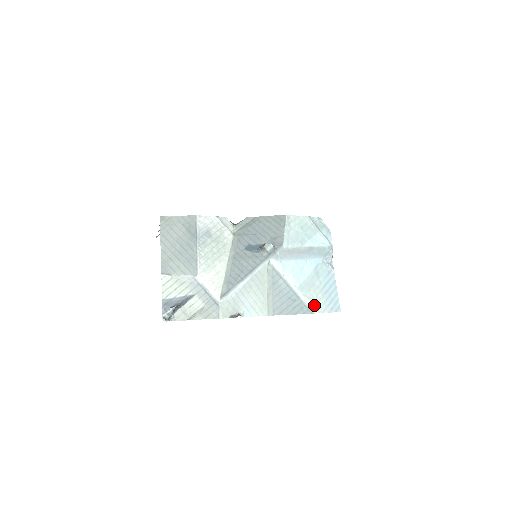
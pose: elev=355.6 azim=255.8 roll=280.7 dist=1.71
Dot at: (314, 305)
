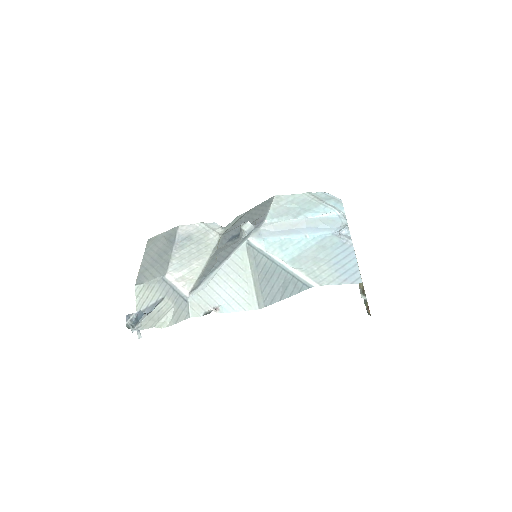
Dot at: (312, 277)
